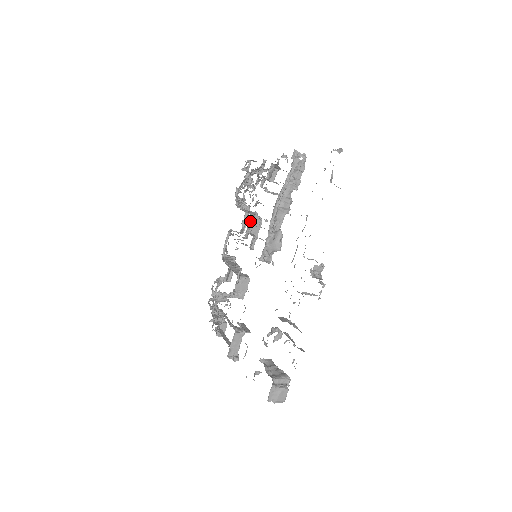
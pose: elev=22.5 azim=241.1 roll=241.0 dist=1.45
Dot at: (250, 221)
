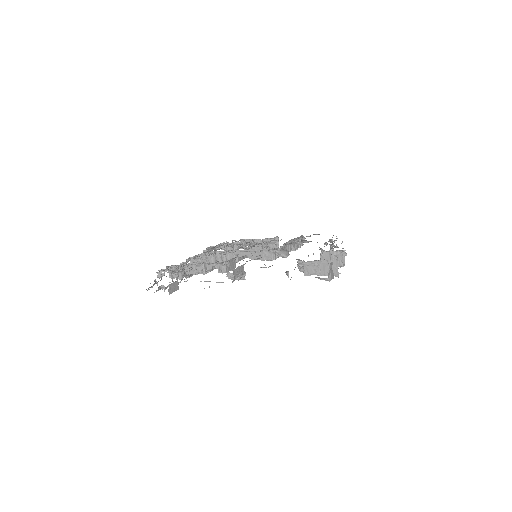
Dot at: occluded
